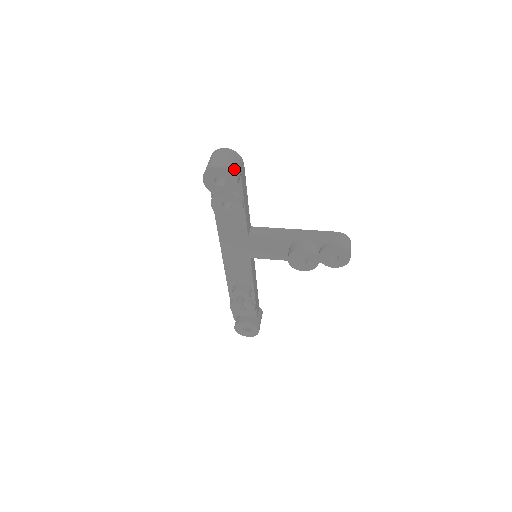
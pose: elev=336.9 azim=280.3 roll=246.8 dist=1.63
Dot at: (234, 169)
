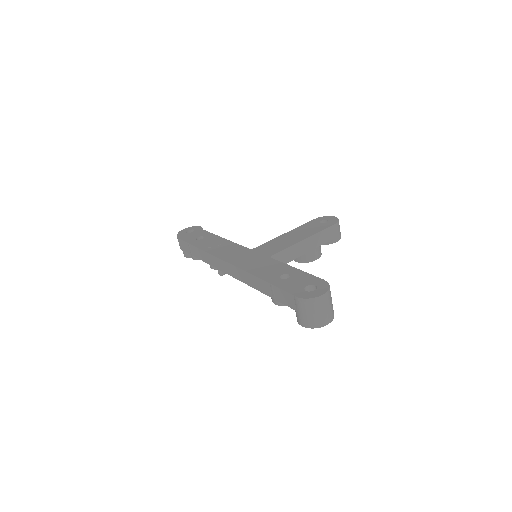
Dot at: occluded
